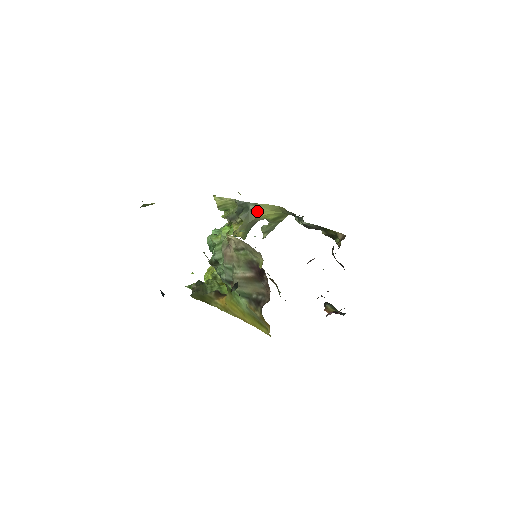
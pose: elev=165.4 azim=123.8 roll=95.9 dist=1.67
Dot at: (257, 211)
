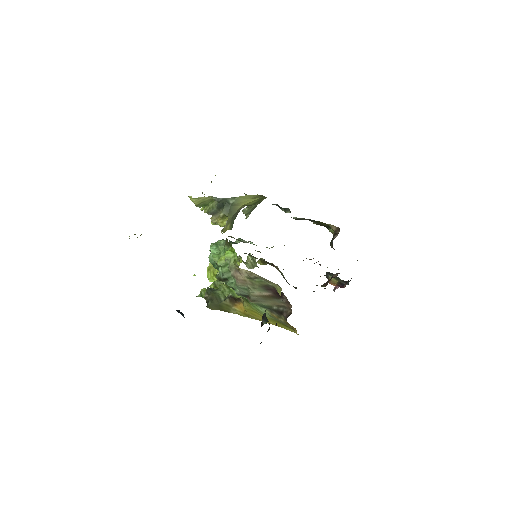
Dot at: (238, 203)
